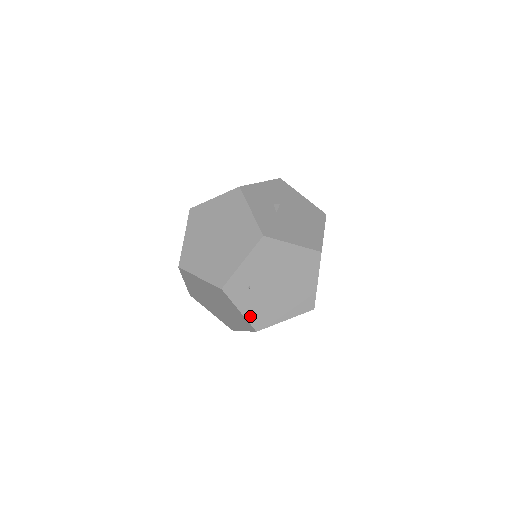
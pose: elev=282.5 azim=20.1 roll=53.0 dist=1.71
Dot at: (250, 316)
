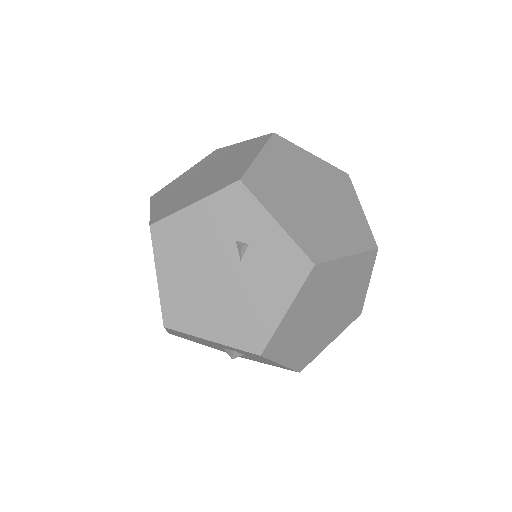
Dot at: (156, 212)
